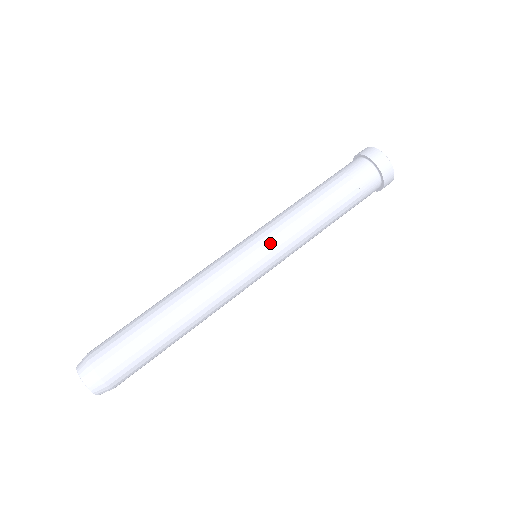
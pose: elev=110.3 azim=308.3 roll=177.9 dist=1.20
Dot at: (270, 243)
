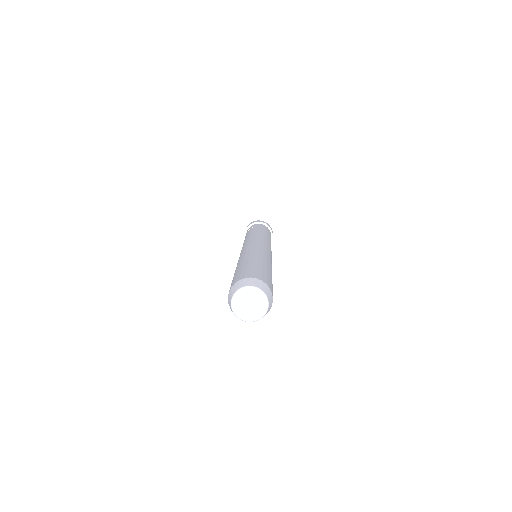
Dot at: (262, 240)
